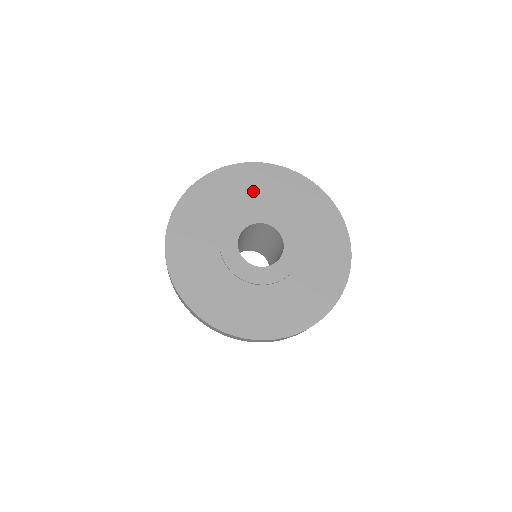
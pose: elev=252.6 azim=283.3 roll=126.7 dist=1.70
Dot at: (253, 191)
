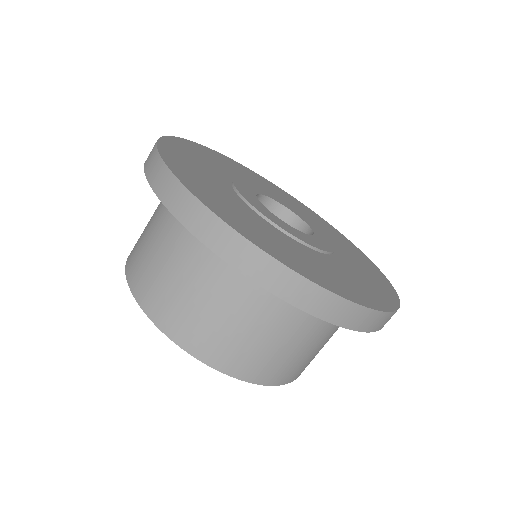
Dot at: (279, 195)
